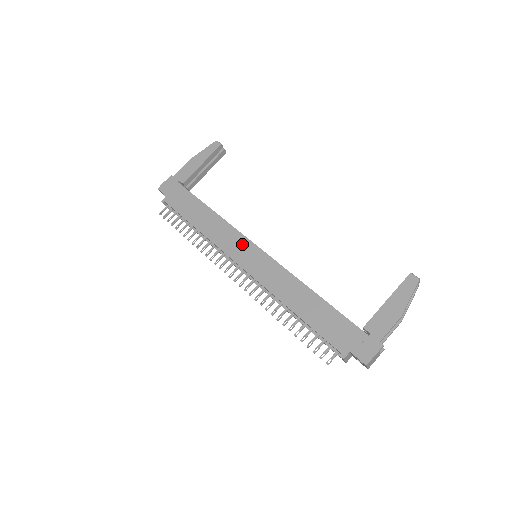
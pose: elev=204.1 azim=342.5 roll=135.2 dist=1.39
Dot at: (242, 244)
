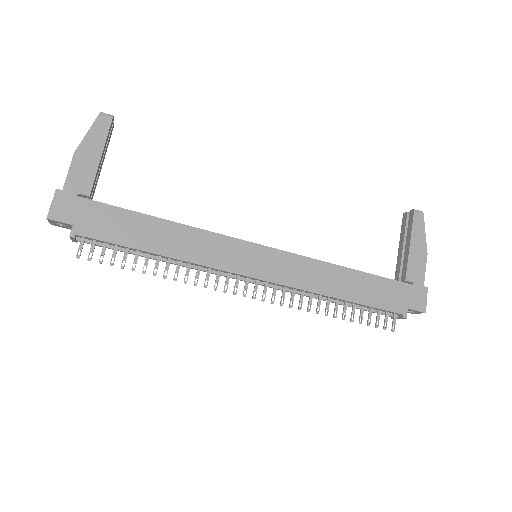
Dot at: (239, 250)
